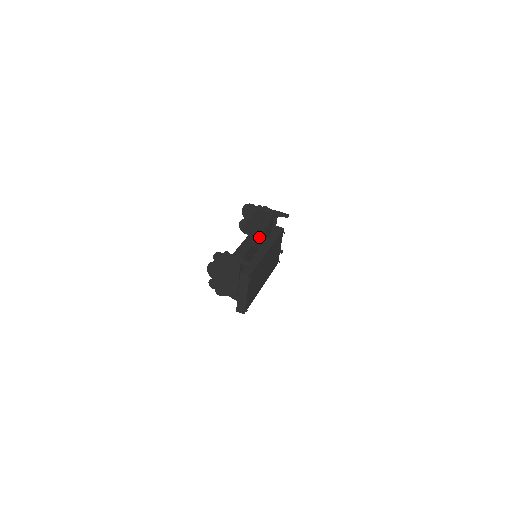
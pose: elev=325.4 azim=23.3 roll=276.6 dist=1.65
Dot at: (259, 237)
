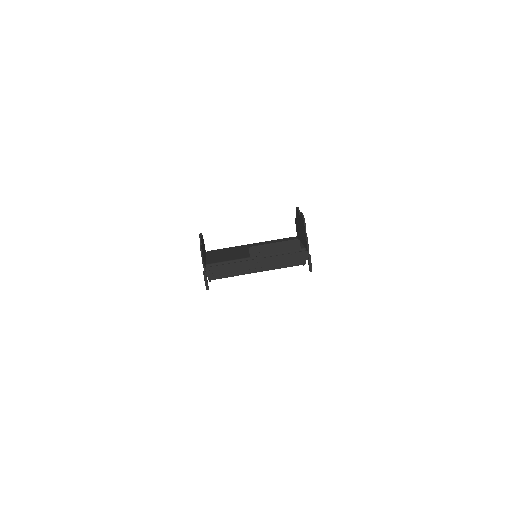
Dot at: occluded
